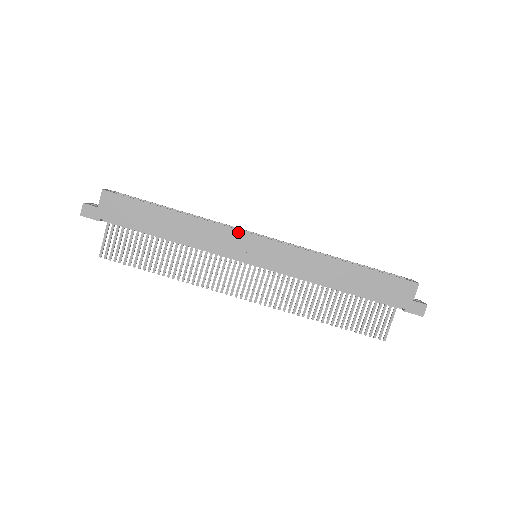
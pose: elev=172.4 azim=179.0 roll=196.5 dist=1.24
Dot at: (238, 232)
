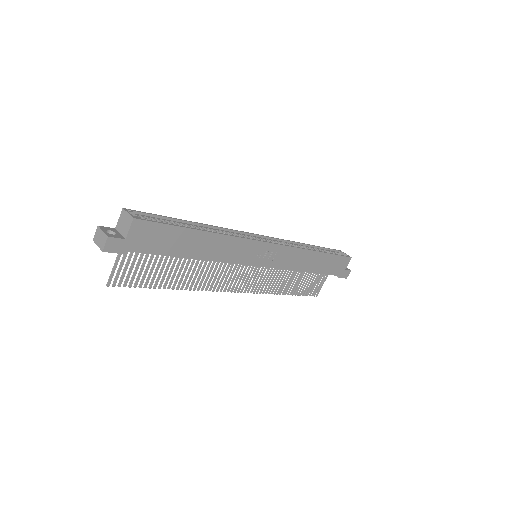
Dot at: (255, 242)
